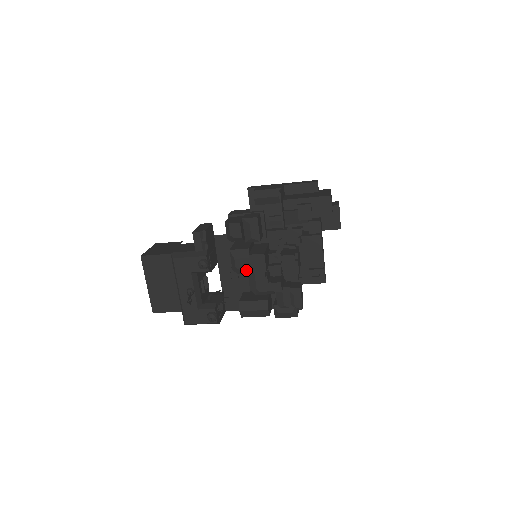
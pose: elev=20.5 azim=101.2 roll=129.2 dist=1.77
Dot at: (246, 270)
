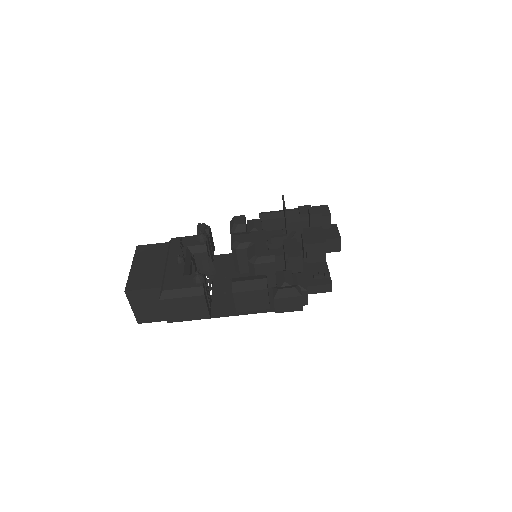
Dot at: (246, 242)
